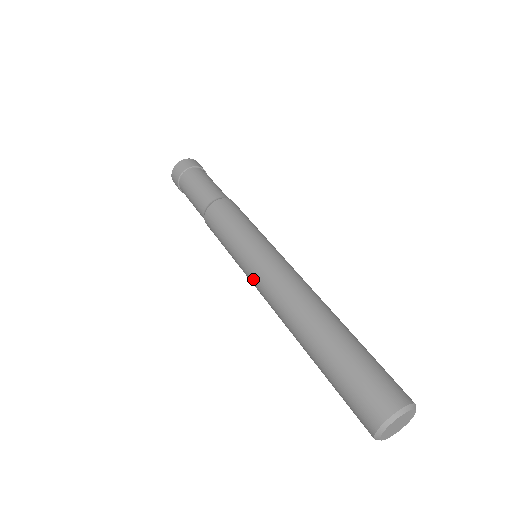
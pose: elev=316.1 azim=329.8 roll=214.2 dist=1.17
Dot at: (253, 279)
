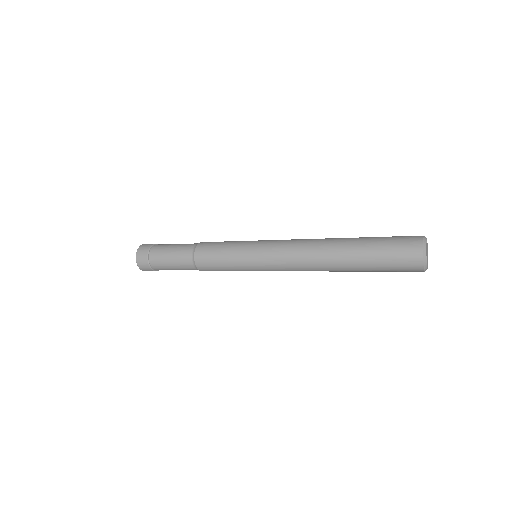
Dot at: (272, 266)
